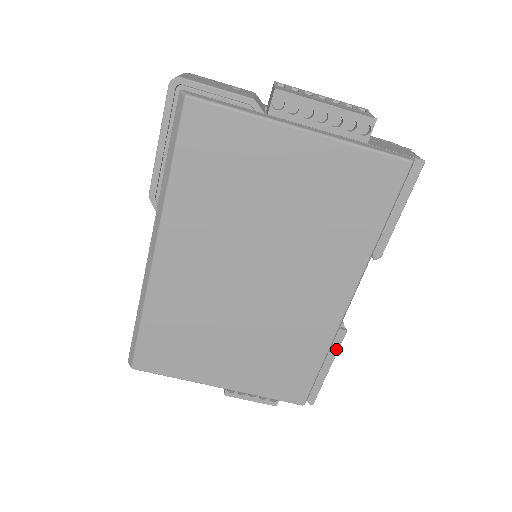
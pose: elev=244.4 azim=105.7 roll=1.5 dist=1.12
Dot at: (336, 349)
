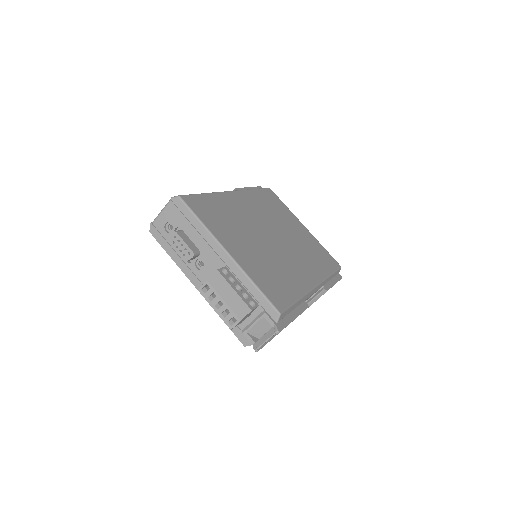
Dot at: (302, 310)
